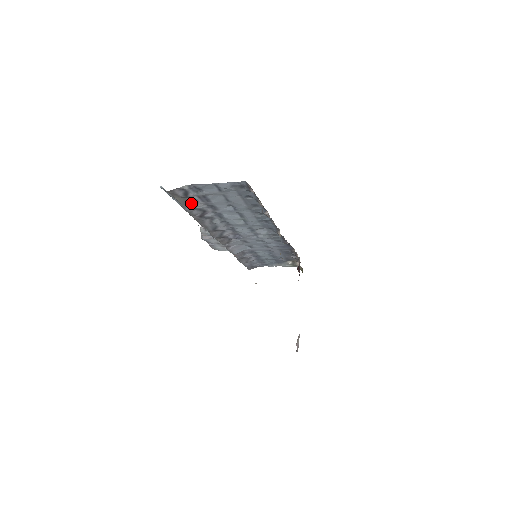
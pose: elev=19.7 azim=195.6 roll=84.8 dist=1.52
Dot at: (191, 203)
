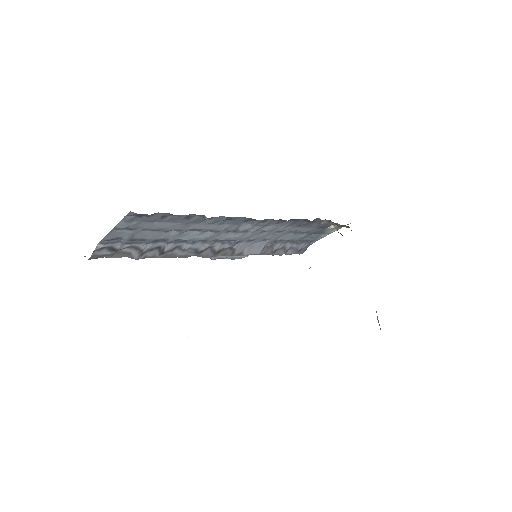
Dot at: (132, 251)
